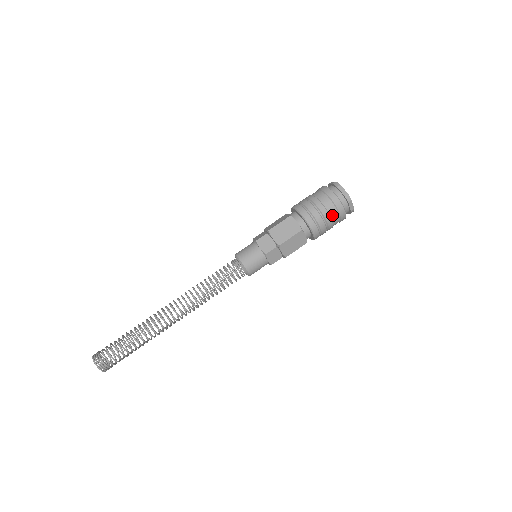
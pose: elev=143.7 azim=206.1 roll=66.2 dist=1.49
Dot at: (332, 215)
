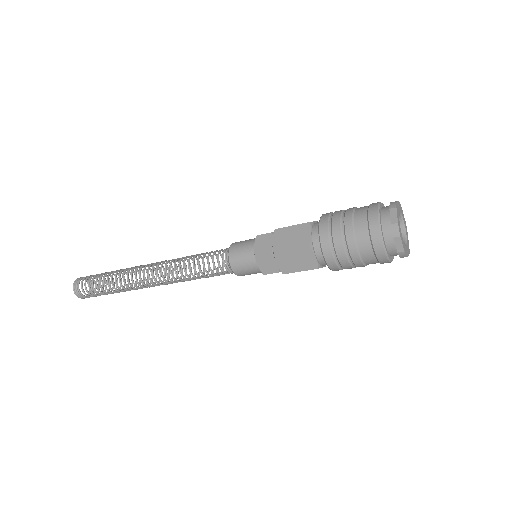
Dot at: (369, 263)
